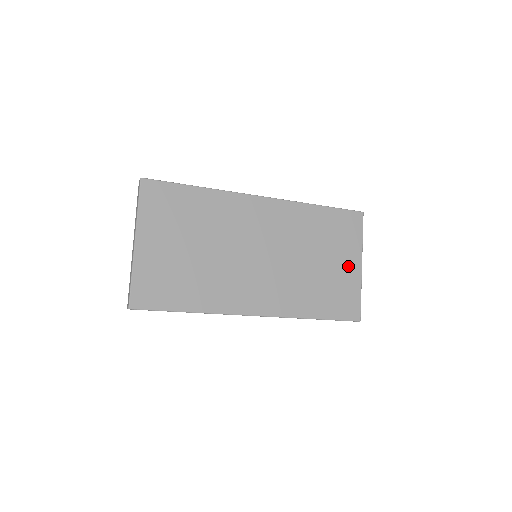
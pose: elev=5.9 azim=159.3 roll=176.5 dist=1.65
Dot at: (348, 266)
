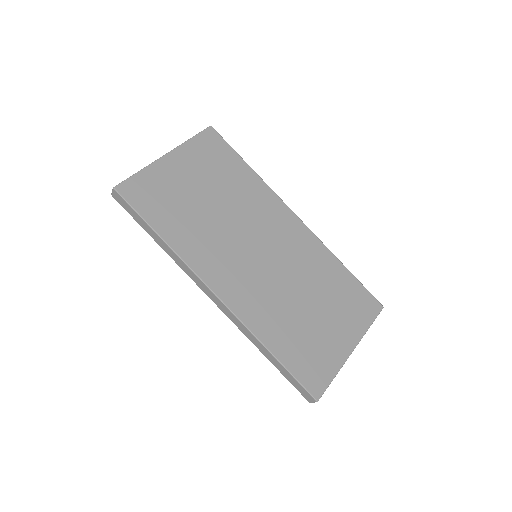
Dot at: (339, 337)
